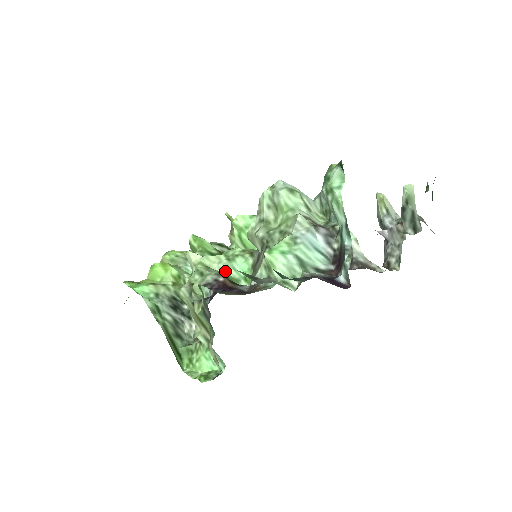
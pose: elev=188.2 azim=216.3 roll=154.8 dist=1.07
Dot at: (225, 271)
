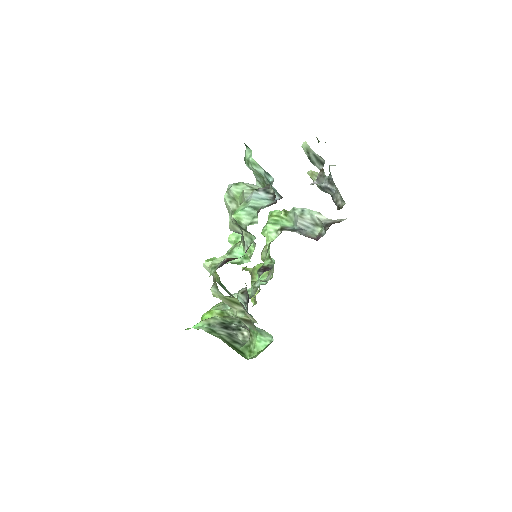
Dot at: (231, 262)
